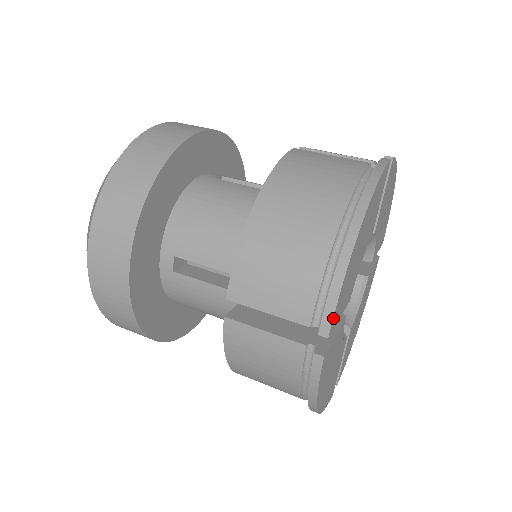
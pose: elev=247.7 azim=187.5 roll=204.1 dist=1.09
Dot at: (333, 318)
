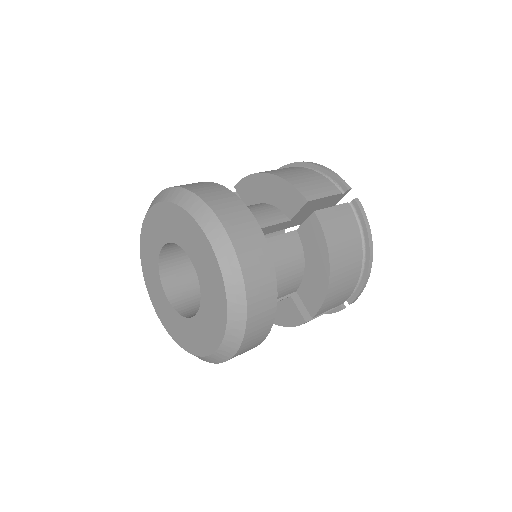
Dot at: (357, 297)
